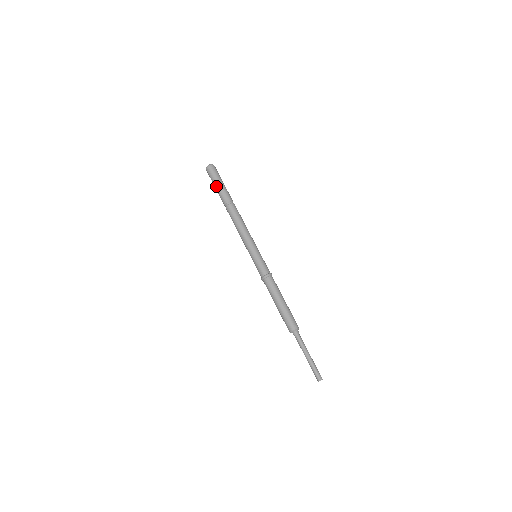
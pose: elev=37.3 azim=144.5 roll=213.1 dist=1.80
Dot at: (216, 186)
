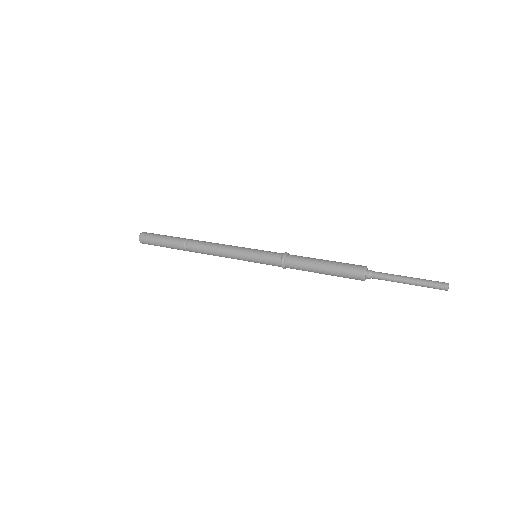
Dot at: occluded
